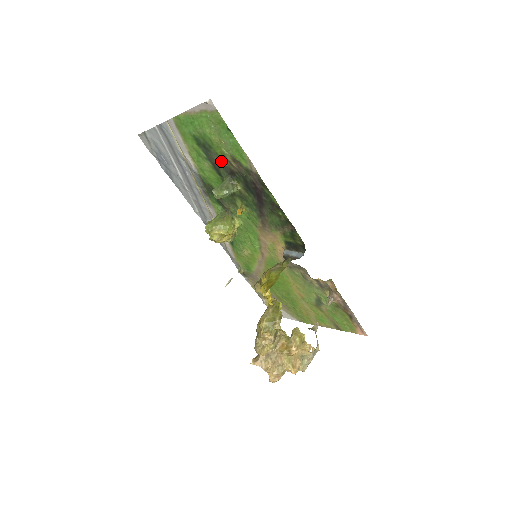
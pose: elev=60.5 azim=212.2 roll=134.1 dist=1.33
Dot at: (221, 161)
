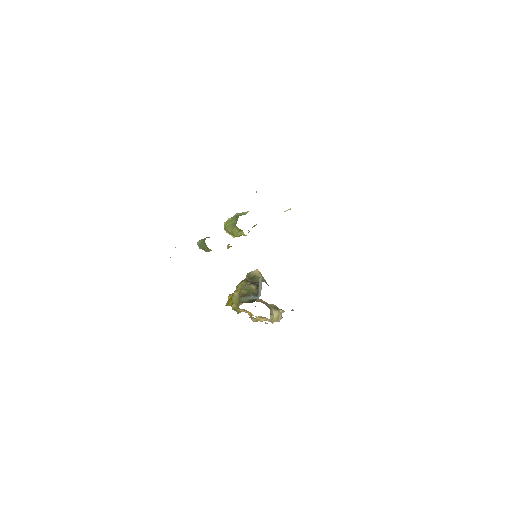
Dot at: occluded
